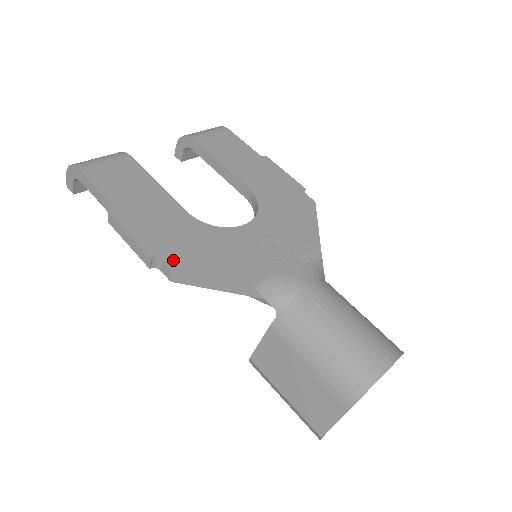
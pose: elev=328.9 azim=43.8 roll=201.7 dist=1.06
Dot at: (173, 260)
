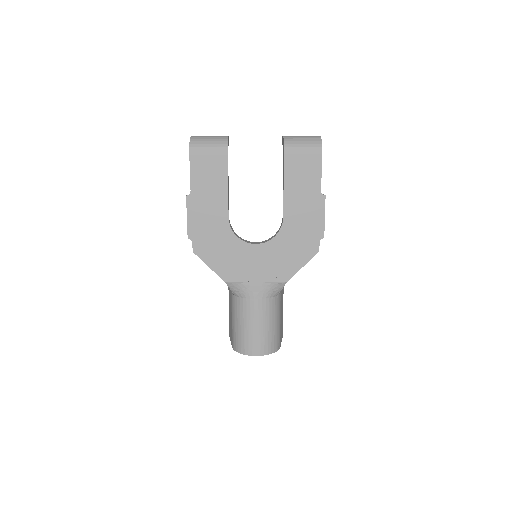
Dot at: (197, 245)
